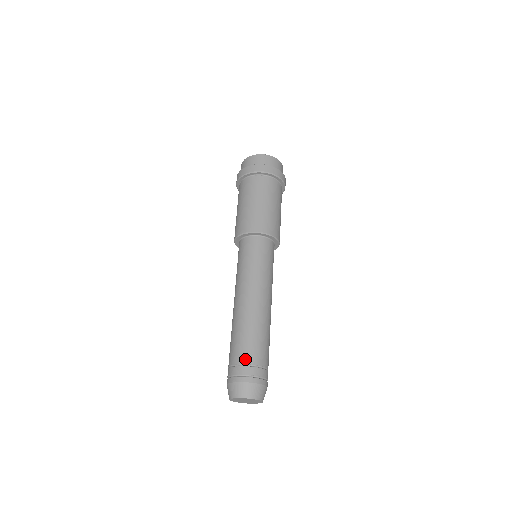
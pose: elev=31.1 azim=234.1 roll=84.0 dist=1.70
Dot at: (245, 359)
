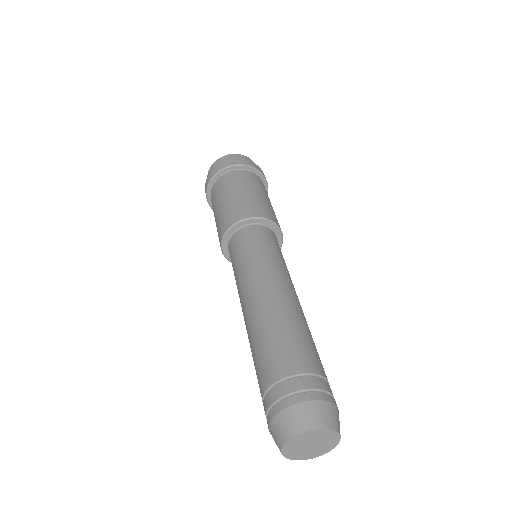
Dot at: (276, 373)
